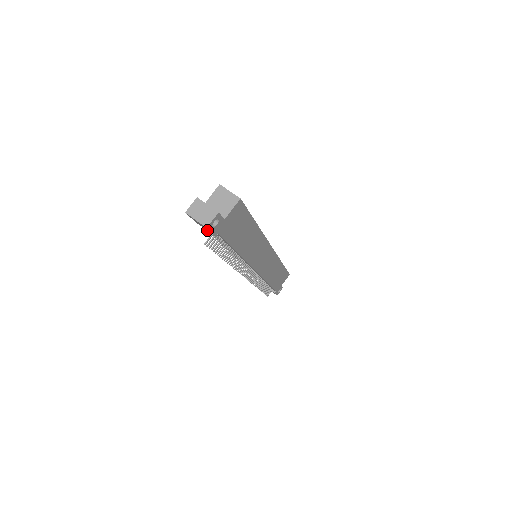
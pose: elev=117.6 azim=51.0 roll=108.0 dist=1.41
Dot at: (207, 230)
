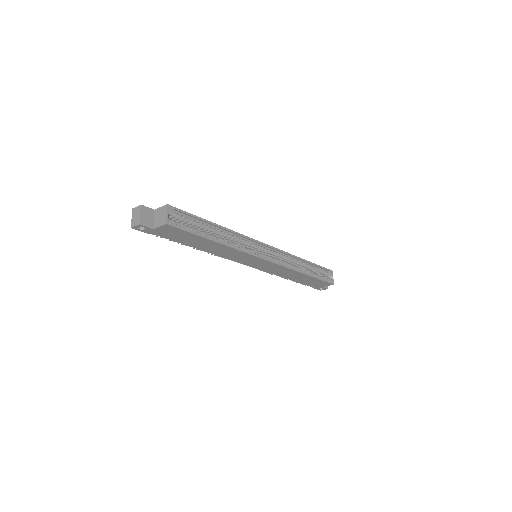
Dot at: occluded
